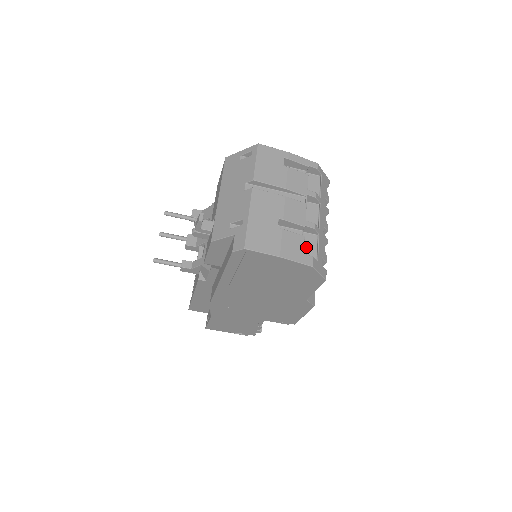
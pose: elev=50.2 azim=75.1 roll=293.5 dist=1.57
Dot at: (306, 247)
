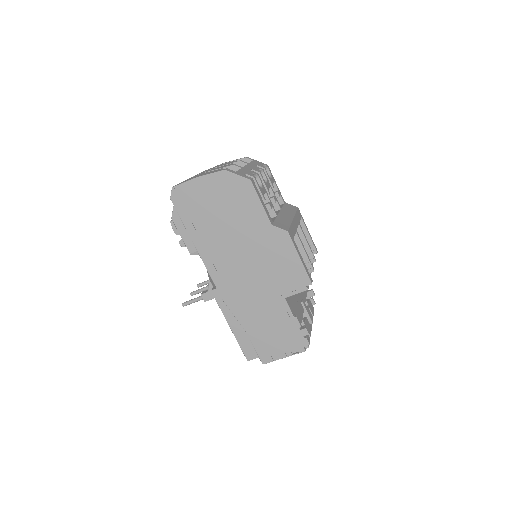
Dot at: occluded
